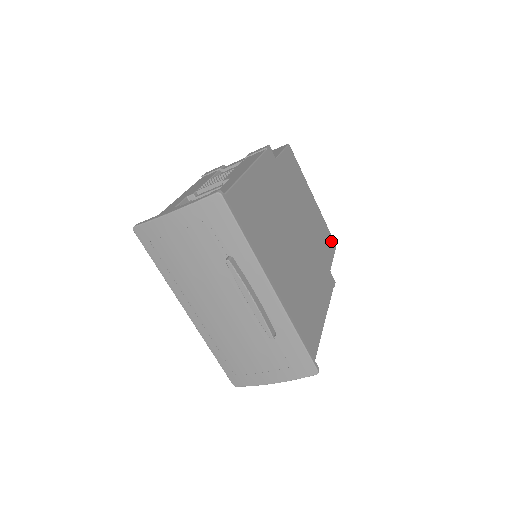
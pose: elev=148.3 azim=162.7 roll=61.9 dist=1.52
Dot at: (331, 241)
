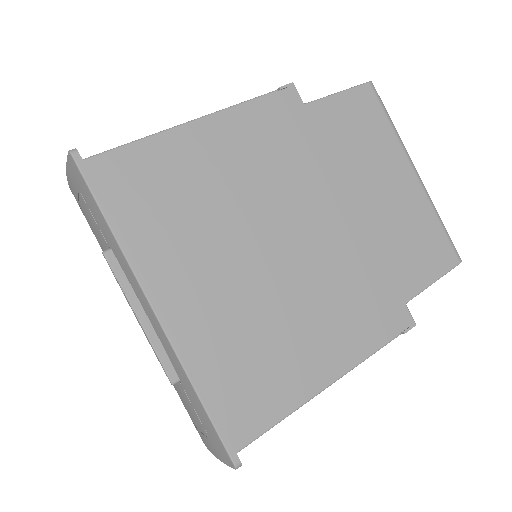
Dot at: (442, 252)
